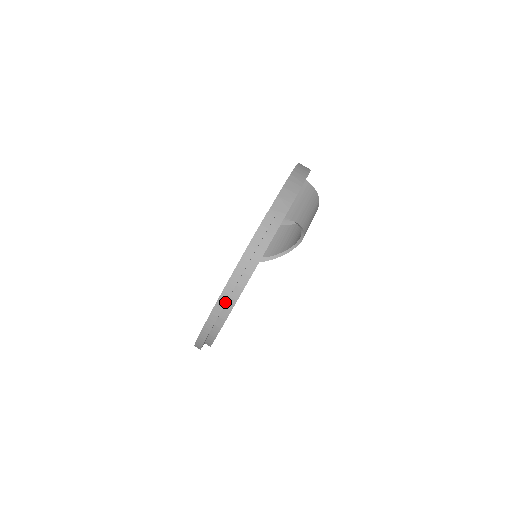
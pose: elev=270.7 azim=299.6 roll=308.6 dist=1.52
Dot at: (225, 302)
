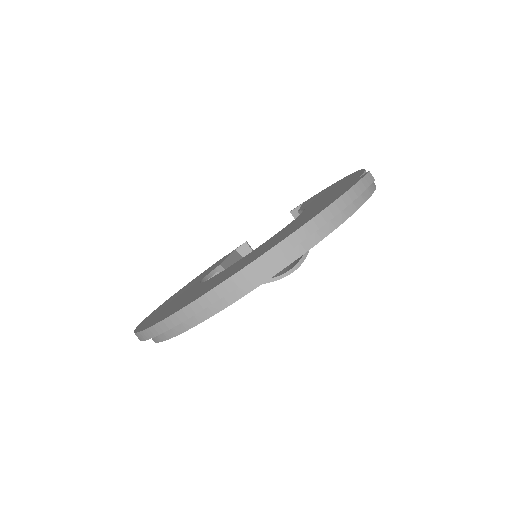
Dot at: (299, 242)
